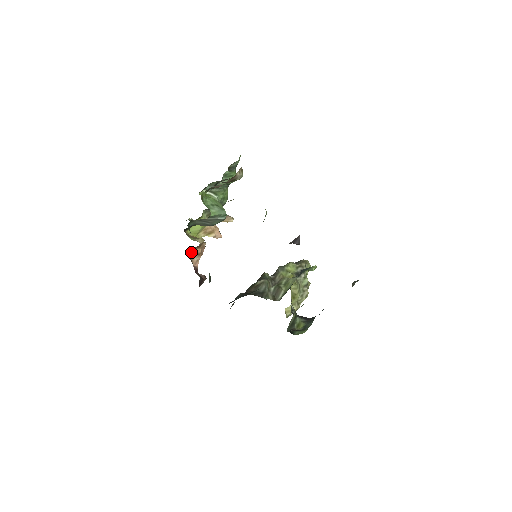
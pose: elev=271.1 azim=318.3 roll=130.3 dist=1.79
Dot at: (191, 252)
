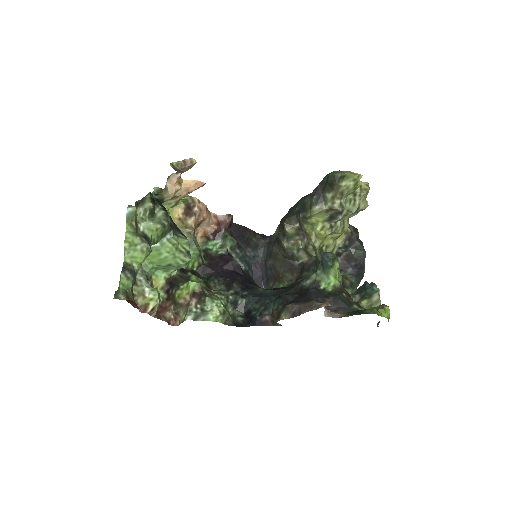
Dot at: (195, 229)
